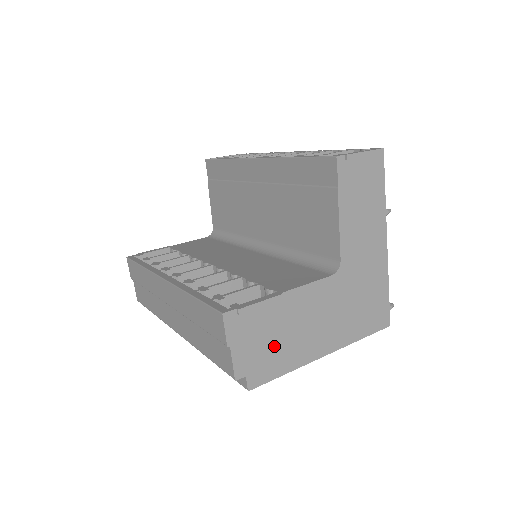
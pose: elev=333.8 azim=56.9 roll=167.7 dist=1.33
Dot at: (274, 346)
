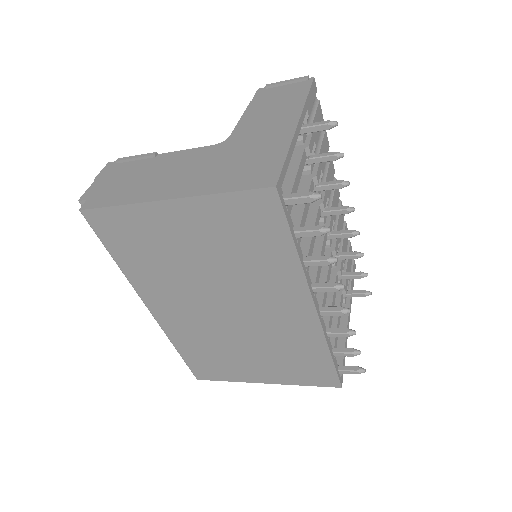
Dot at: (125, 185)
